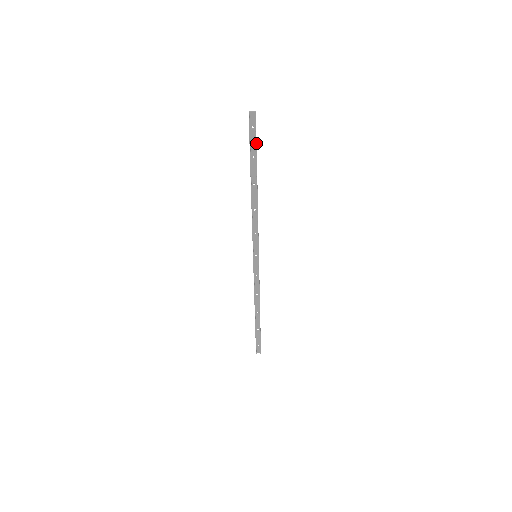
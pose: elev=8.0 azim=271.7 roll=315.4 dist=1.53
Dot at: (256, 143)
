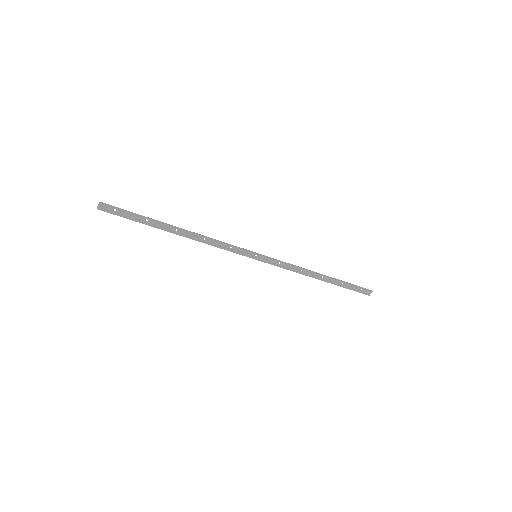
Dot at: (132, 214)
